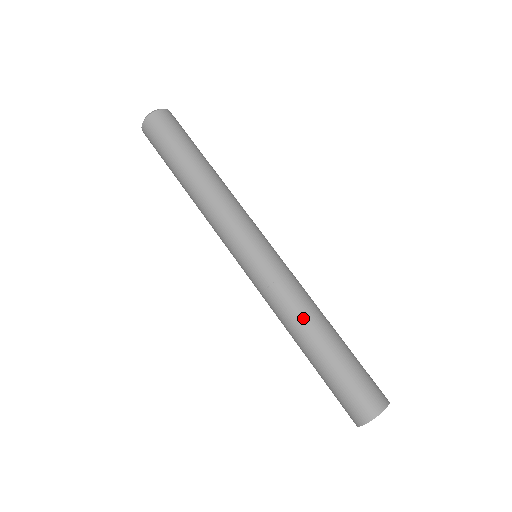
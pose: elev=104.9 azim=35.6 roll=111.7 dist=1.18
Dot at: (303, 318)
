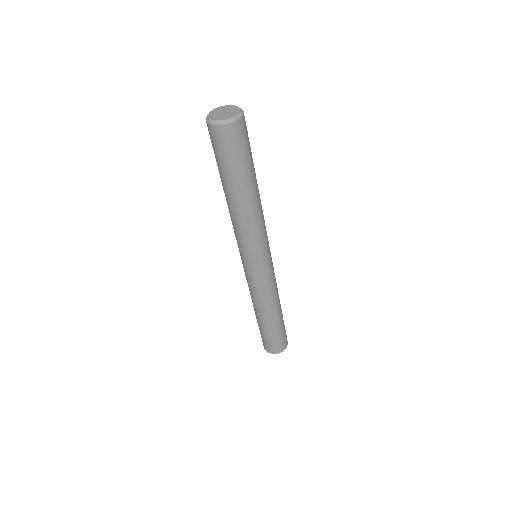
Dot at: (256, 306)
